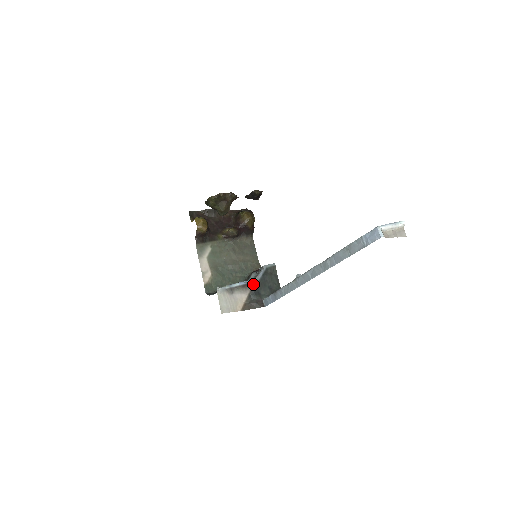
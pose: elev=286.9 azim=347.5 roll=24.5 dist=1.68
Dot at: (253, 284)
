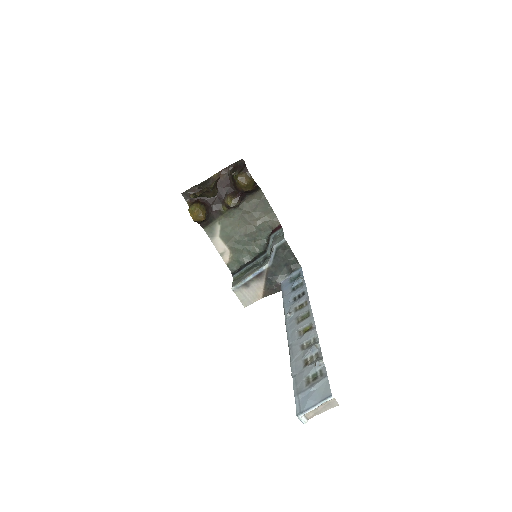
Dot at: (266, 271)
